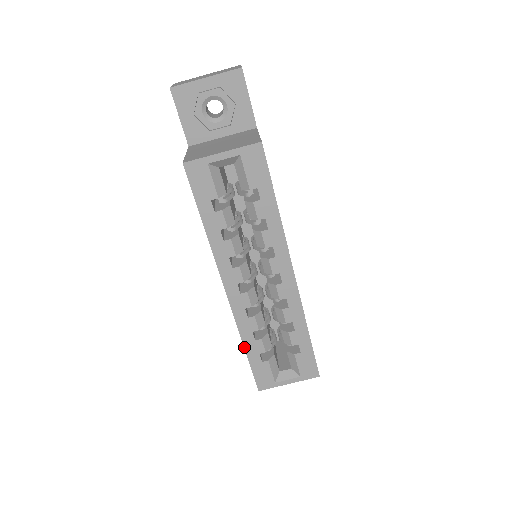
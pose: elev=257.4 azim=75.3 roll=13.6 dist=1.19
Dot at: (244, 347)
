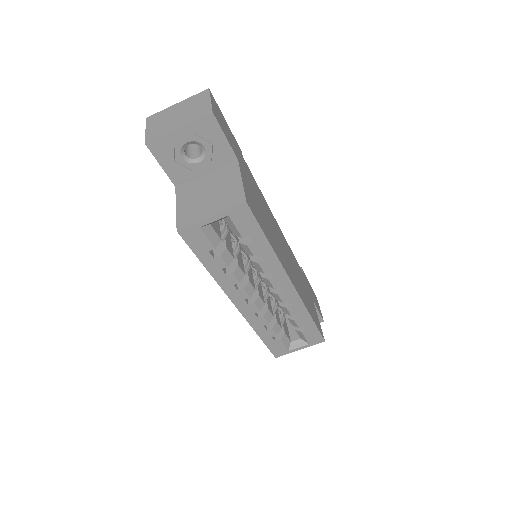
Dot at: occluded
